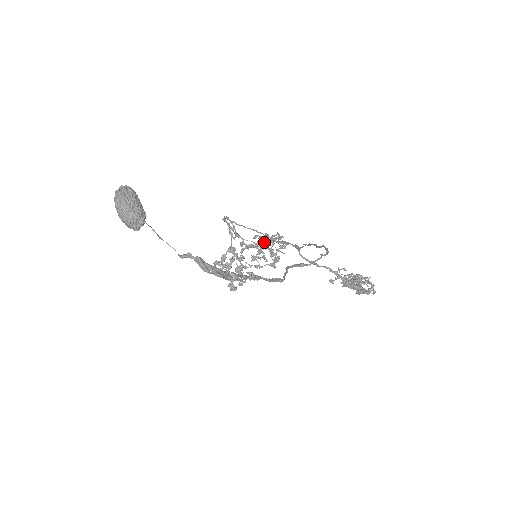
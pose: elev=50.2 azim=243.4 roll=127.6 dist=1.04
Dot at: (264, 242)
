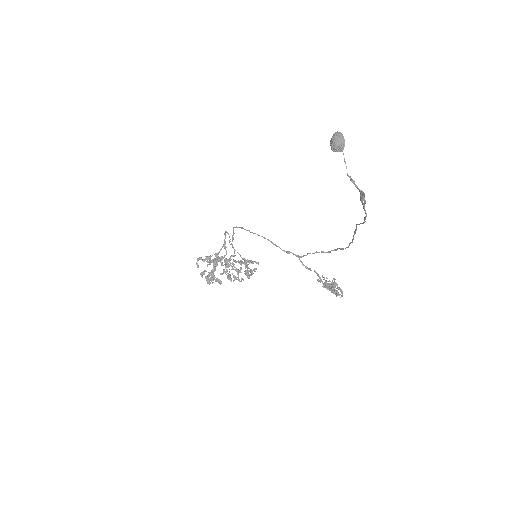
Dot at: (247, 259)
